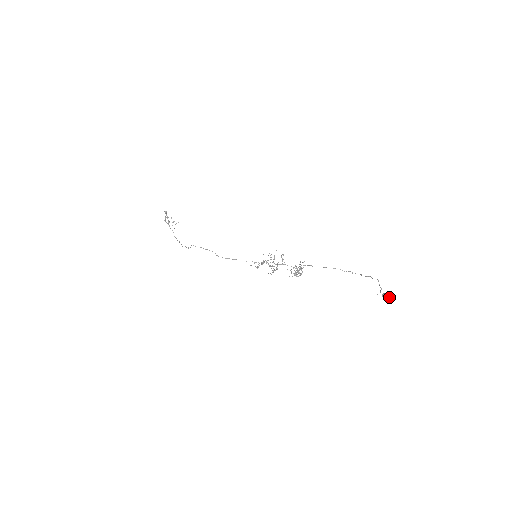
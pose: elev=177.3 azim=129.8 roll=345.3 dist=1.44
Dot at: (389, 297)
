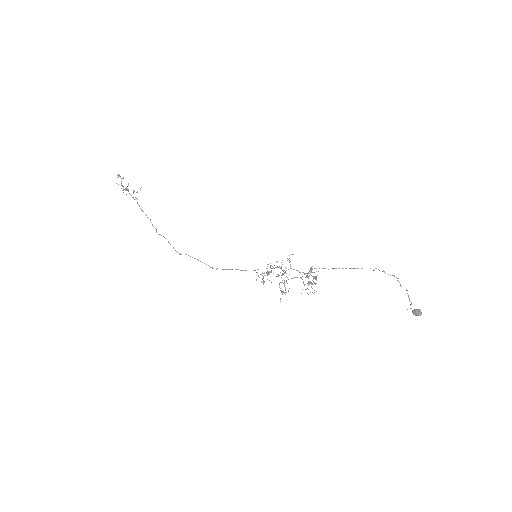
Dot at: occluded
